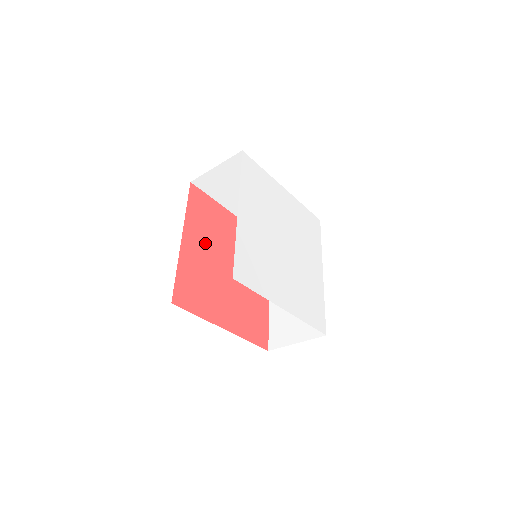
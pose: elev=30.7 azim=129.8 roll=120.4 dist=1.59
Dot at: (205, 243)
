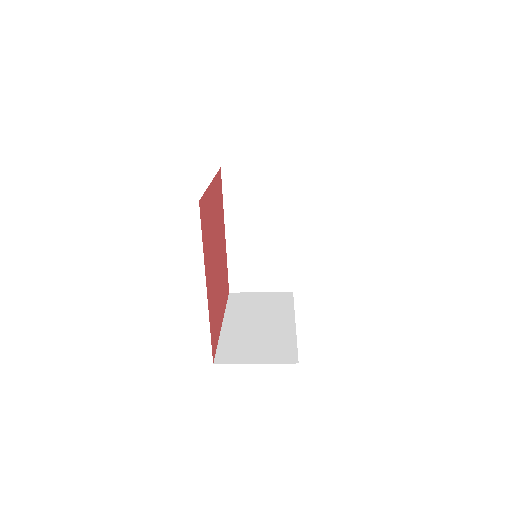
Dot at: (211, 262)
